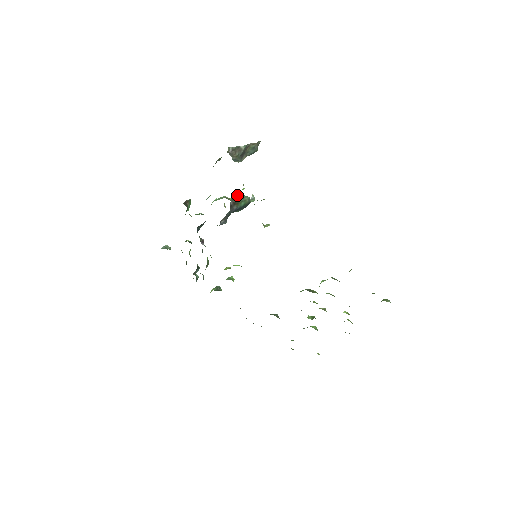
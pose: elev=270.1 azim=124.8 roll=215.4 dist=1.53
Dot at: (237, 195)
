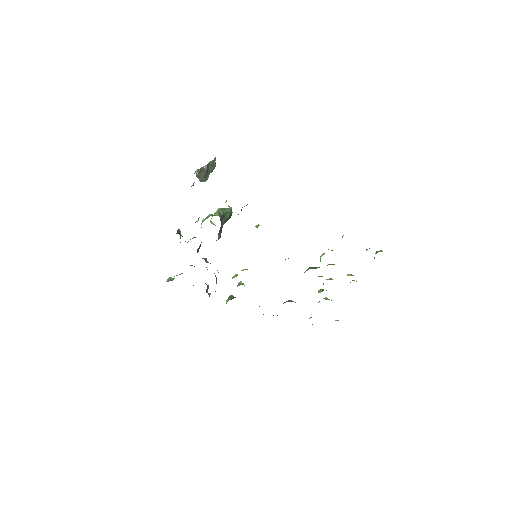
Dot at: (220, 209)
